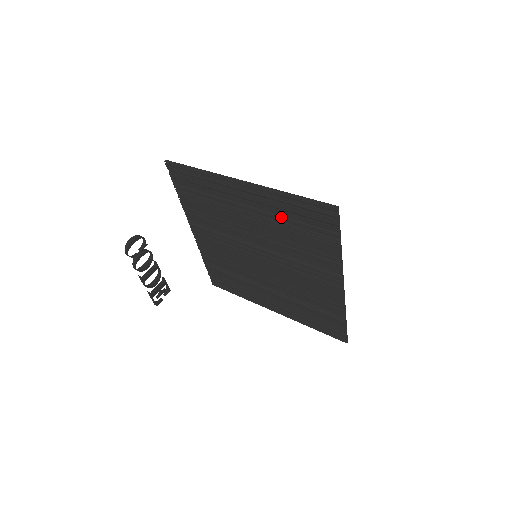
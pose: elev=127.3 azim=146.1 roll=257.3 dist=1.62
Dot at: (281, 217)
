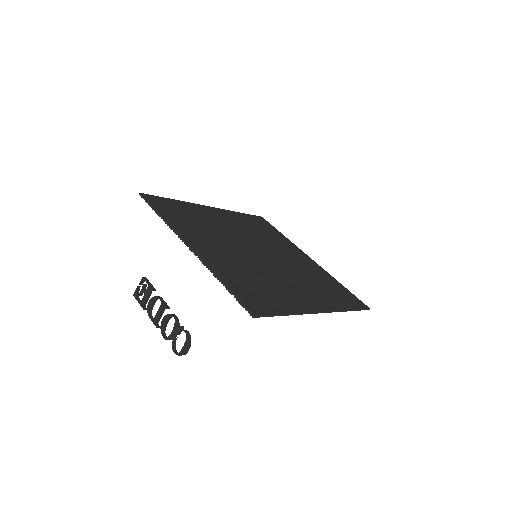
Dot at: occluded
